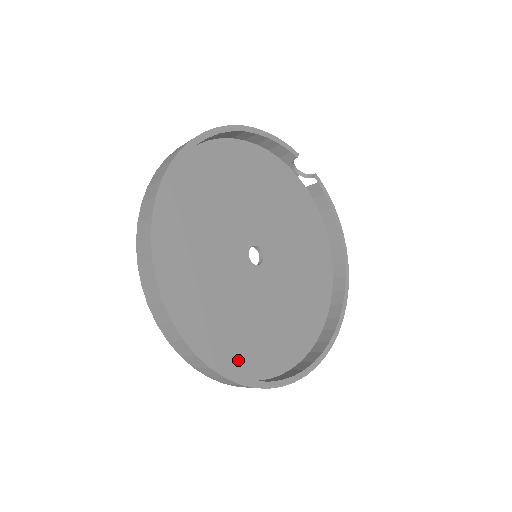
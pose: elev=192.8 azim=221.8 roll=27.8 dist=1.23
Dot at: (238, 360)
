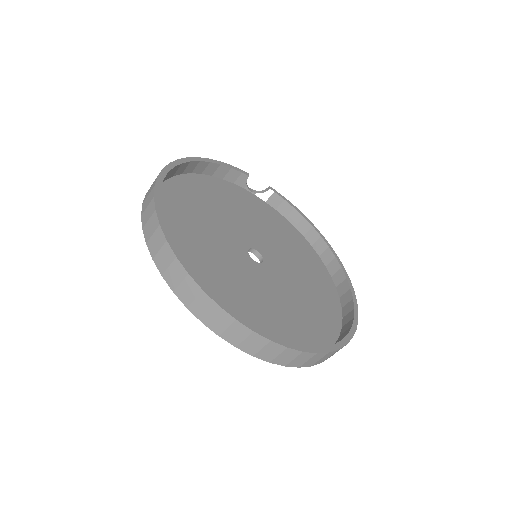
Dot at: (288, 341)
